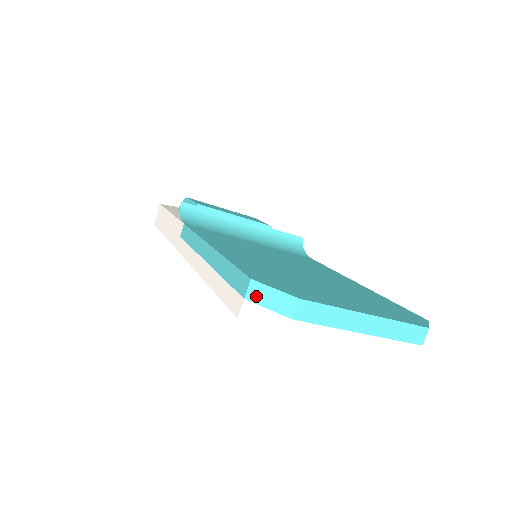
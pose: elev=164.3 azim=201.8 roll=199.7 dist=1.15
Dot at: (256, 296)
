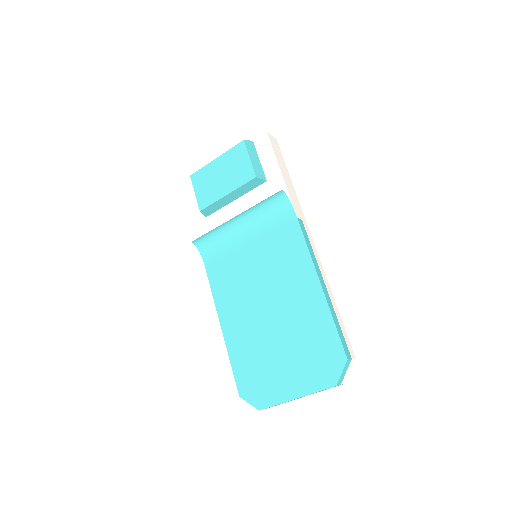
Dot at: occluded
